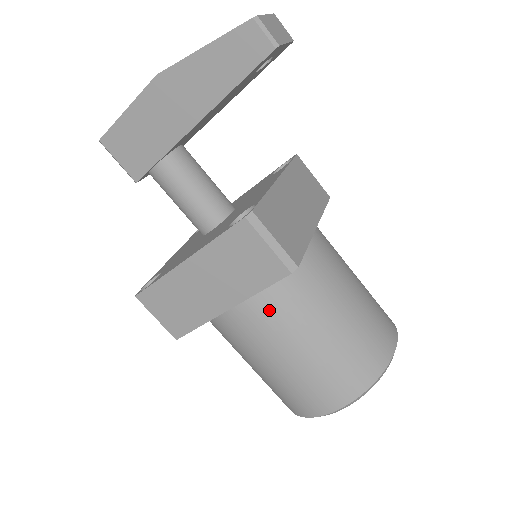
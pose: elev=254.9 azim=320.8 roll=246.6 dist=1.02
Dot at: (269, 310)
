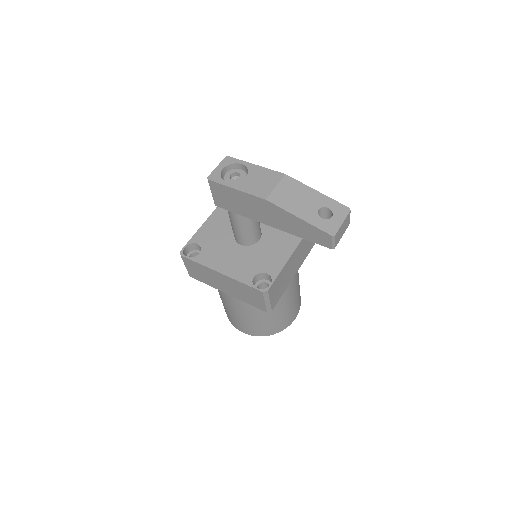
Dot at: occluded
